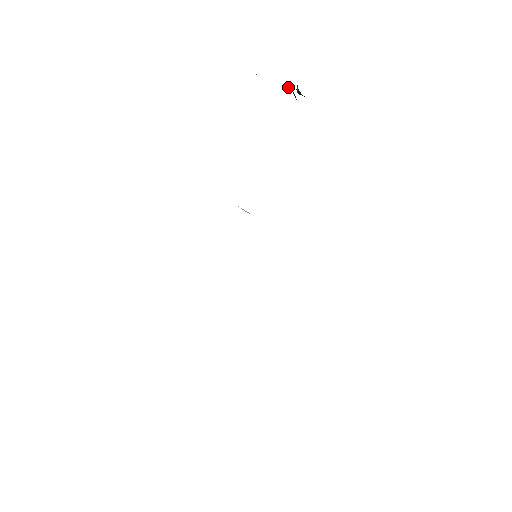
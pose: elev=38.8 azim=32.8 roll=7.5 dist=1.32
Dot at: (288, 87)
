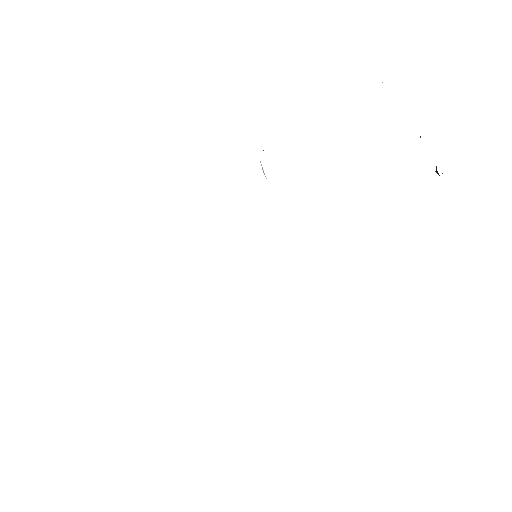
Dot at: occluded
